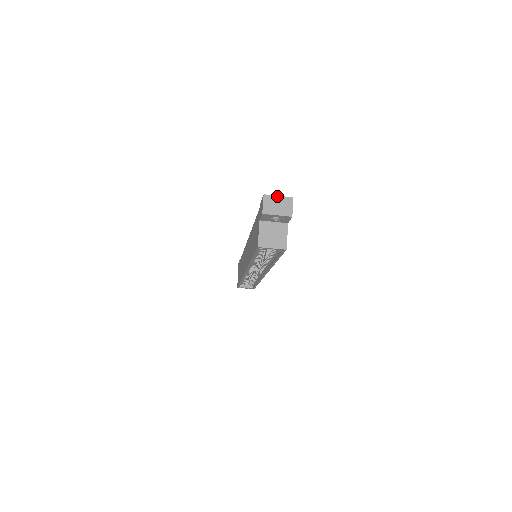
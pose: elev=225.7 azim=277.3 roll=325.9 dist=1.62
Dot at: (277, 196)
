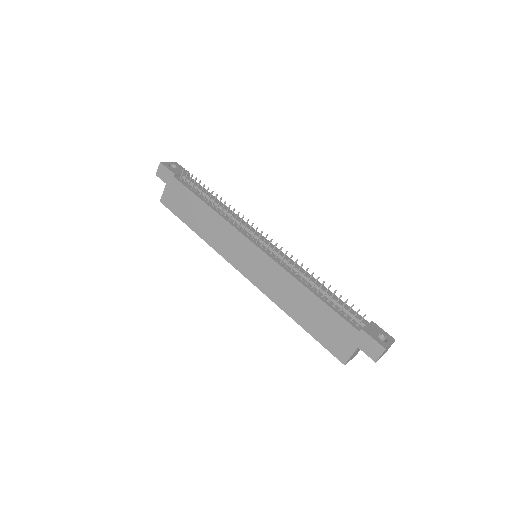
Dot at: (390, 345)
